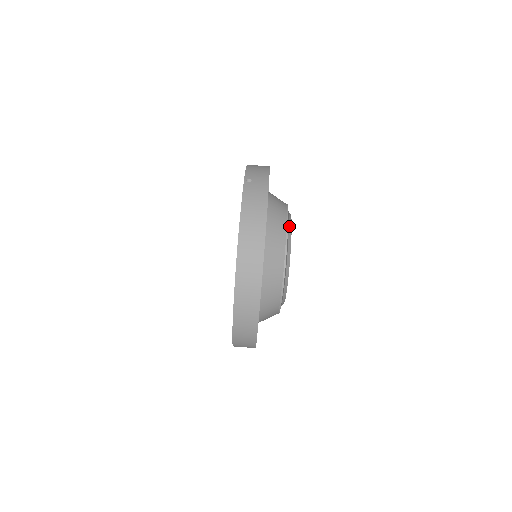
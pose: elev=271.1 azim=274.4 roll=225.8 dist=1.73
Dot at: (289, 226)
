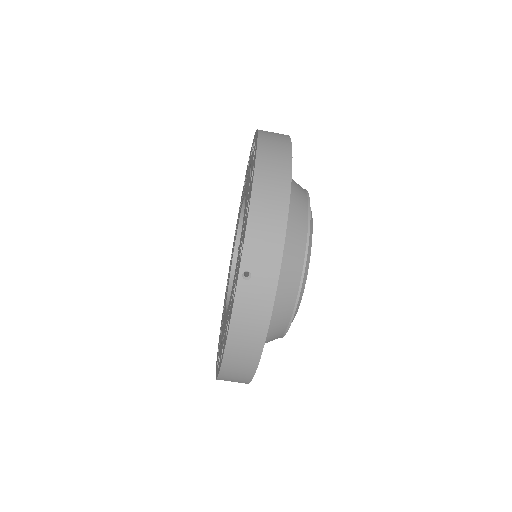
Dot at: (302, 283)
